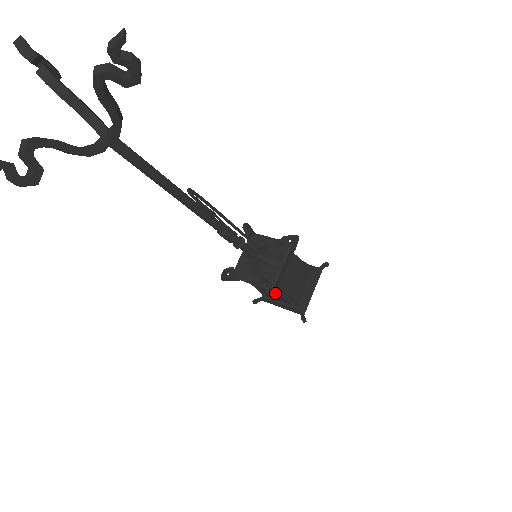
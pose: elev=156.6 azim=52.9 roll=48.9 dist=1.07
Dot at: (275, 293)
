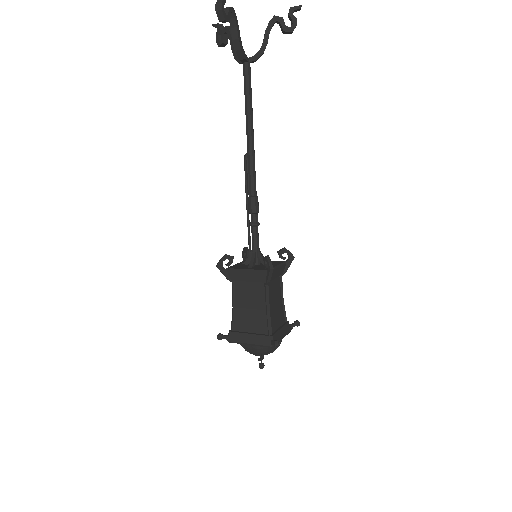
Dot at: (271, 274)
